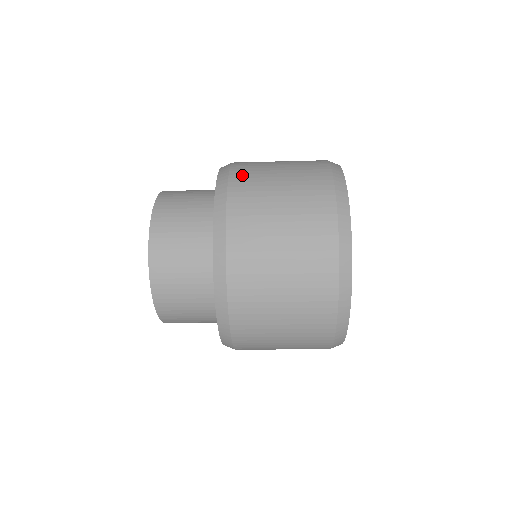
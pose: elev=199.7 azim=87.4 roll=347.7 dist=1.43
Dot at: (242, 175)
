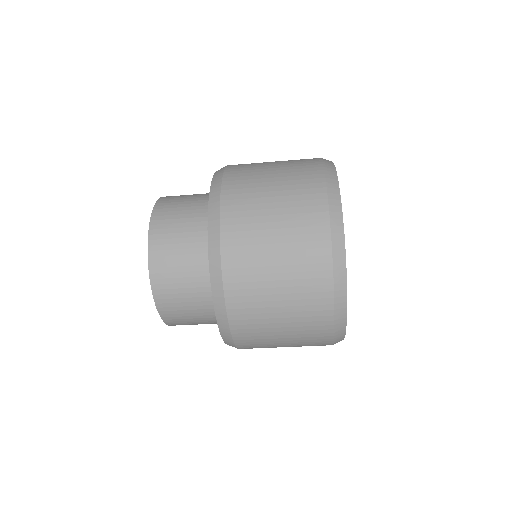
Dot at: (234, 201)
